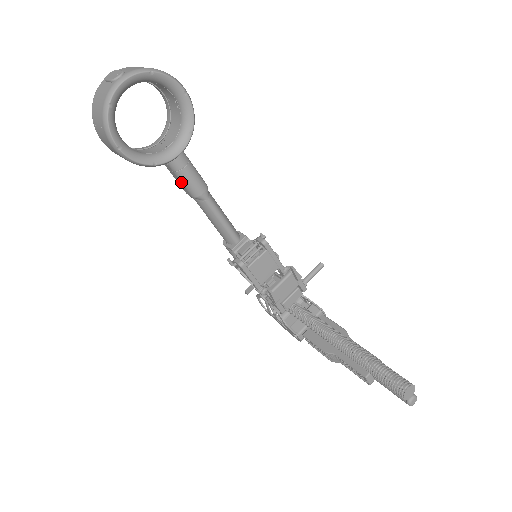
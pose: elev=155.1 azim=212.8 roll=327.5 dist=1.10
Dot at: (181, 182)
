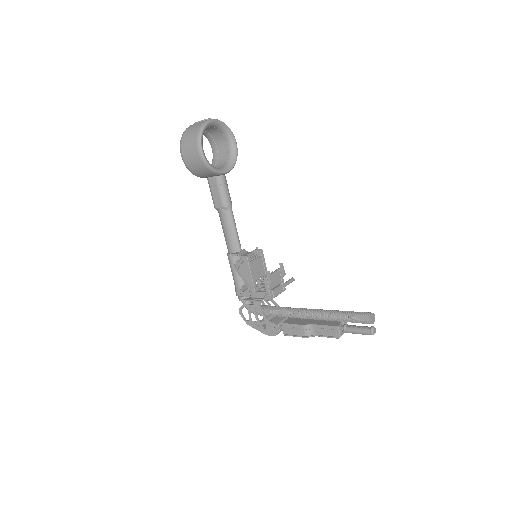
Dot at: (219, 194)
